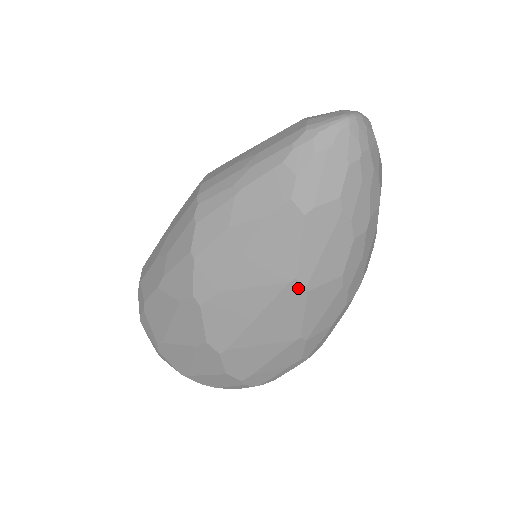
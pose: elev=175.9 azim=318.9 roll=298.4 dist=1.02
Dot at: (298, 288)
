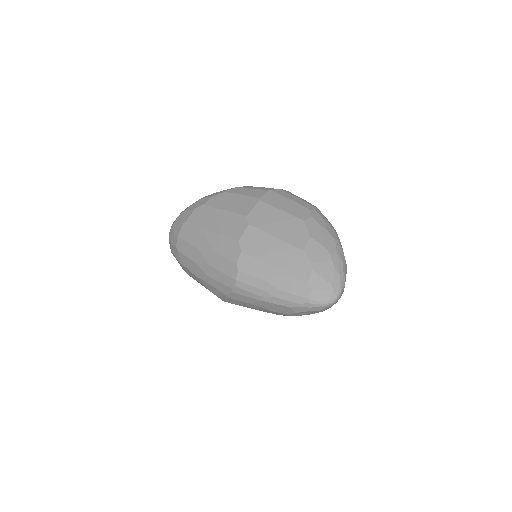
Dot at: occluded
